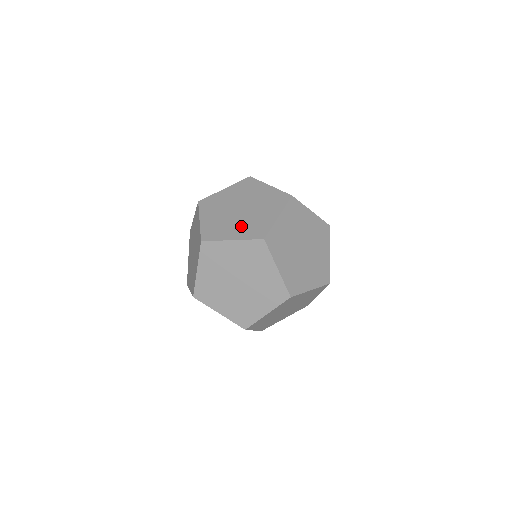
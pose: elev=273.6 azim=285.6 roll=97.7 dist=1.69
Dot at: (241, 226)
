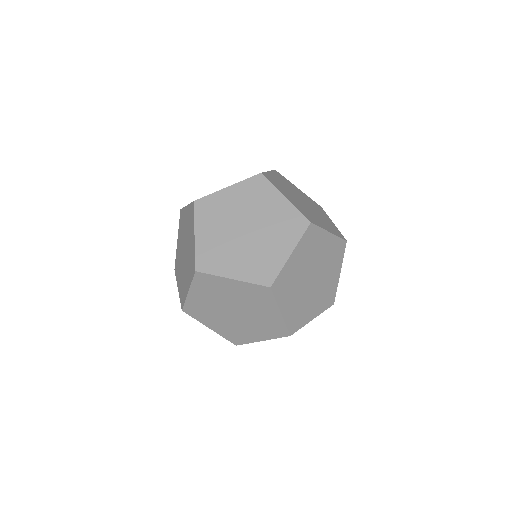
Dot at: occluded
